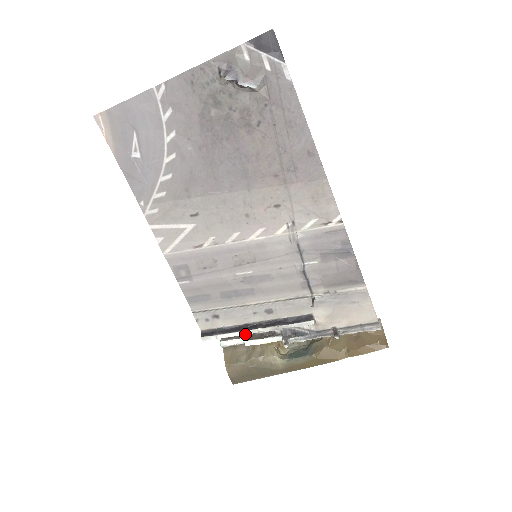
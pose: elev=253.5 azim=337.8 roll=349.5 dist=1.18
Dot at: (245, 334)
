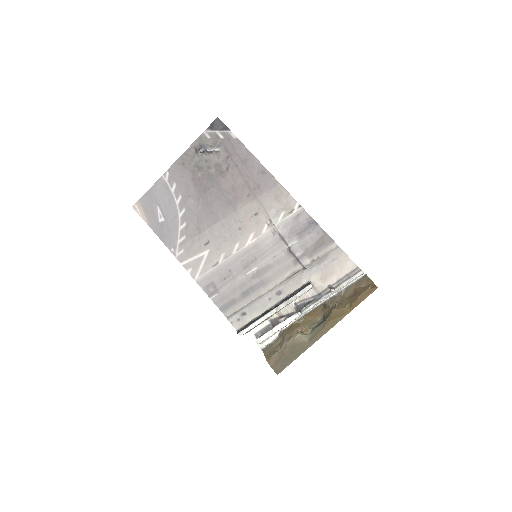
Dot at: (268, 317)
